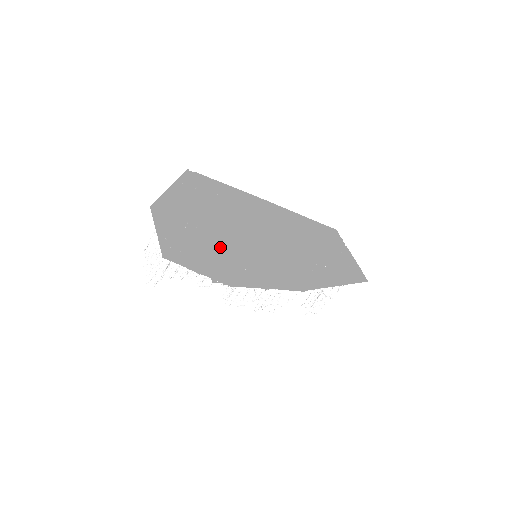
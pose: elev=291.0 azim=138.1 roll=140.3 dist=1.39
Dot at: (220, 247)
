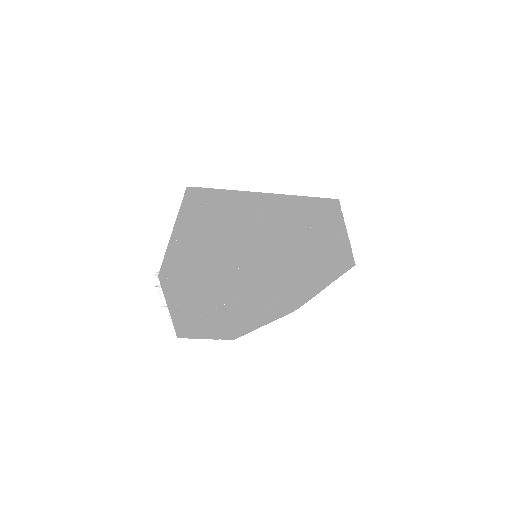
Dot at: (223, 261)
